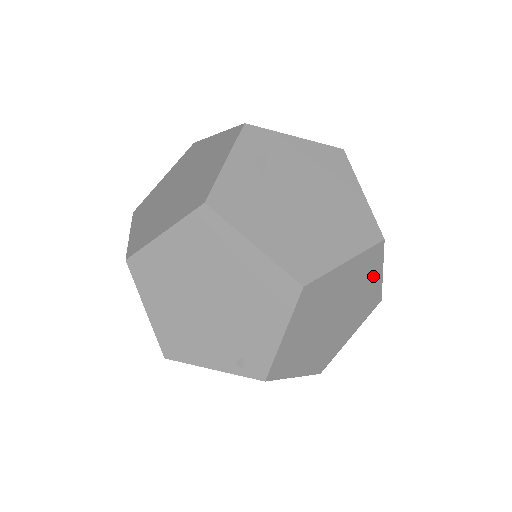
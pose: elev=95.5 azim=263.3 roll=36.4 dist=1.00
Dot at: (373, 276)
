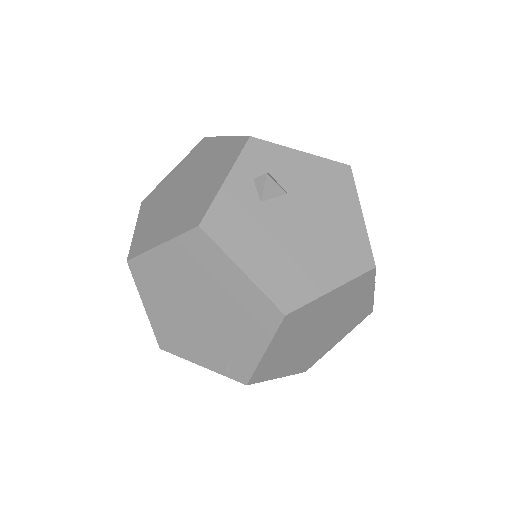
Dot at: (363, 295)
